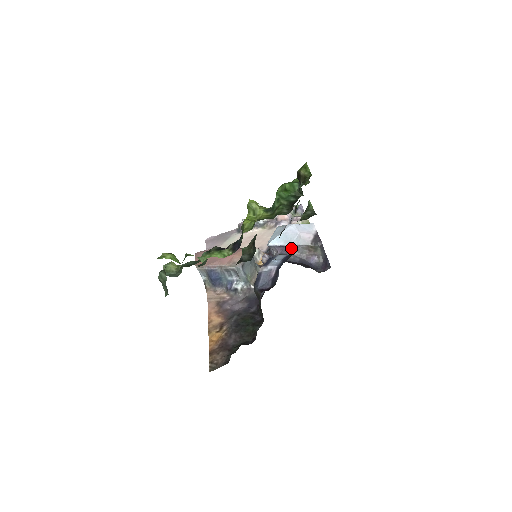
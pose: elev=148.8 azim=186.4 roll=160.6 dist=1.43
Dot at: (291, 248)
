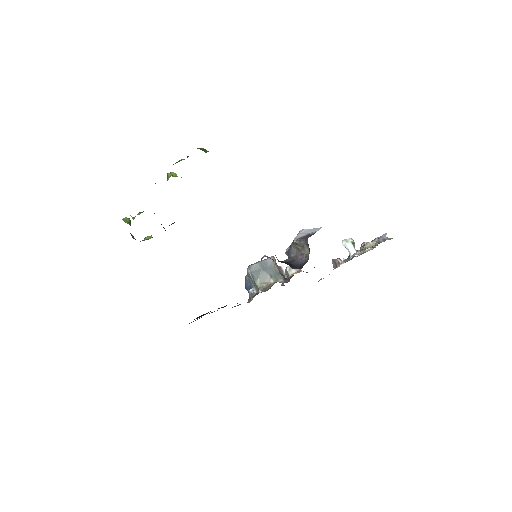
Dot at: (290, 250)
